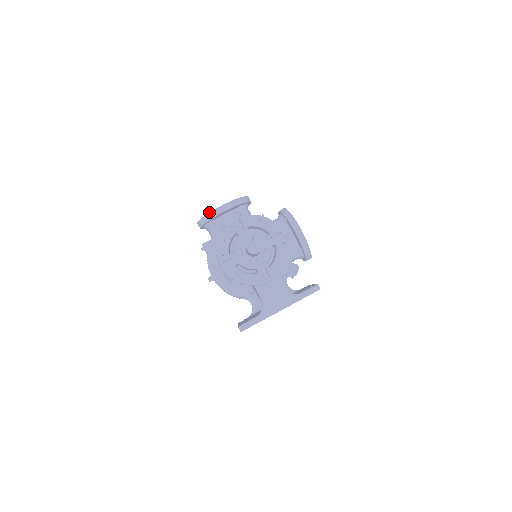
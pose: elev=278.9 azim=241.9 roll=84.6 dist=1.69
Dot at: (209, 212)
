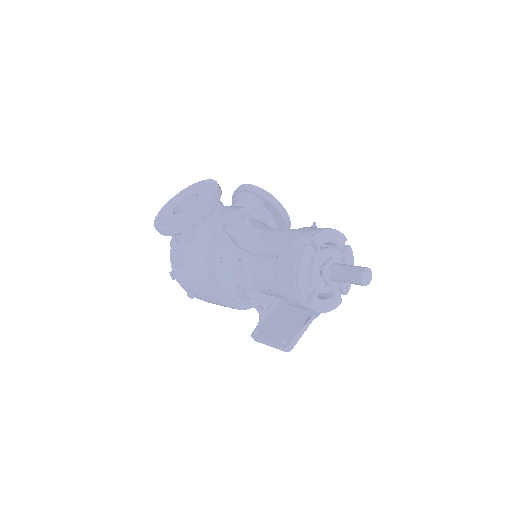
Dot at: (192, 216)
